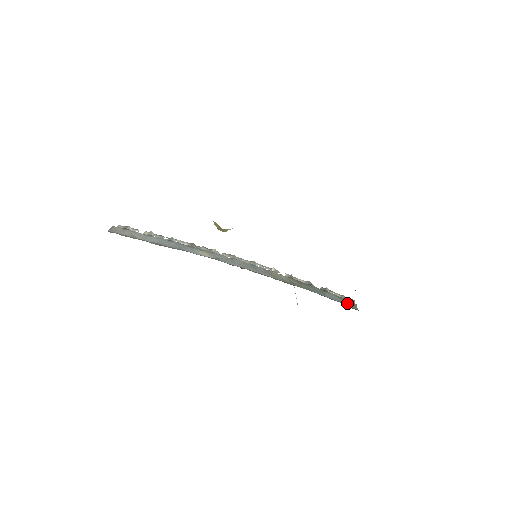
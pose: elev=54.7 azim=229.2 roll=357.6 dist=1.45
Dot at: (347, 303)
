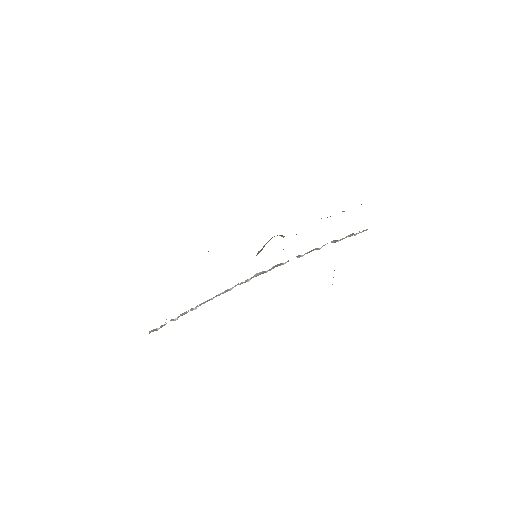
Dot at: occluded
